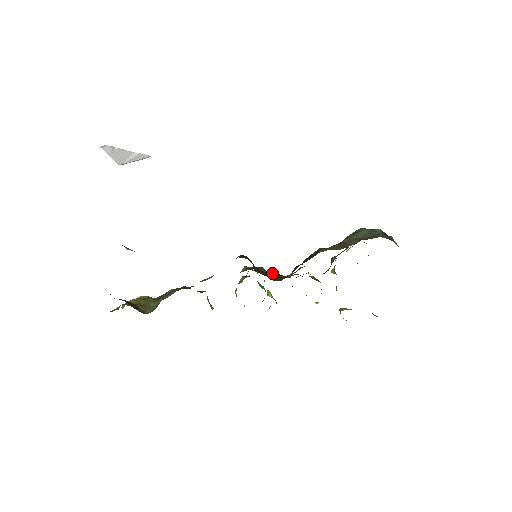
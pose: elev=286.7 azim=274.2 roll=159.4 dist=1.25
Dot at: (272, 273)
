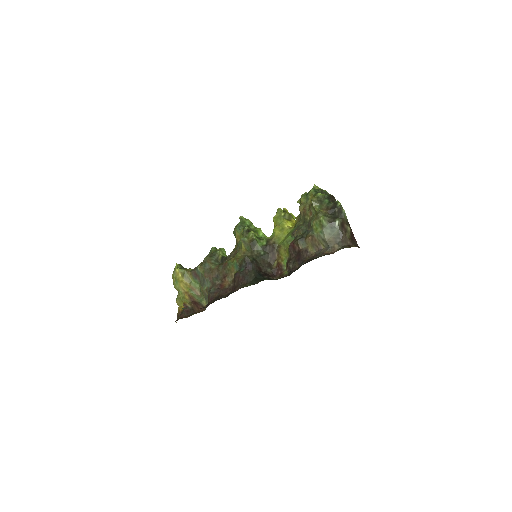
Dot at: (266, 249)
